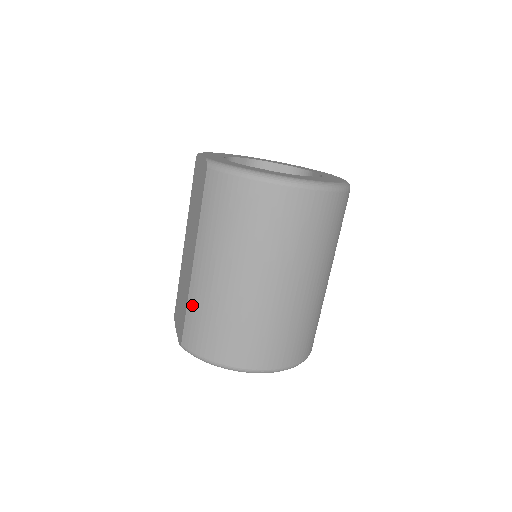
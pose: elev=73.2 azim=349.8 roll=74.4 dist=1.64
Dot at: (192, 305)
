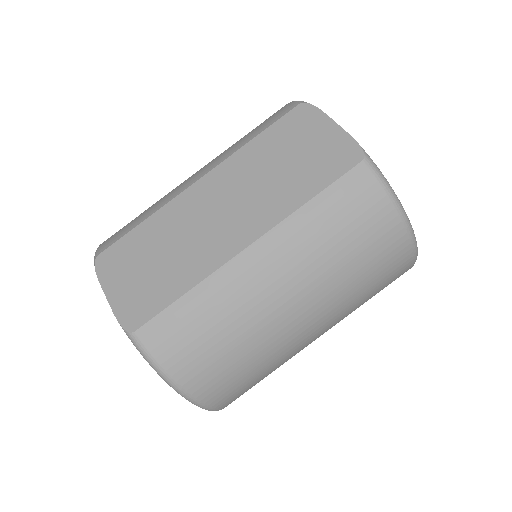
Dot at: (202, 297)
